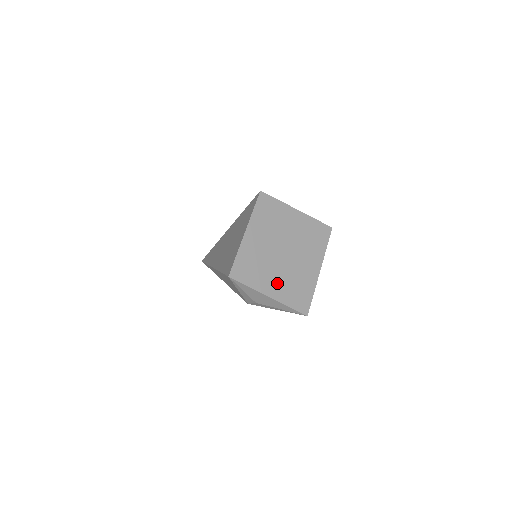
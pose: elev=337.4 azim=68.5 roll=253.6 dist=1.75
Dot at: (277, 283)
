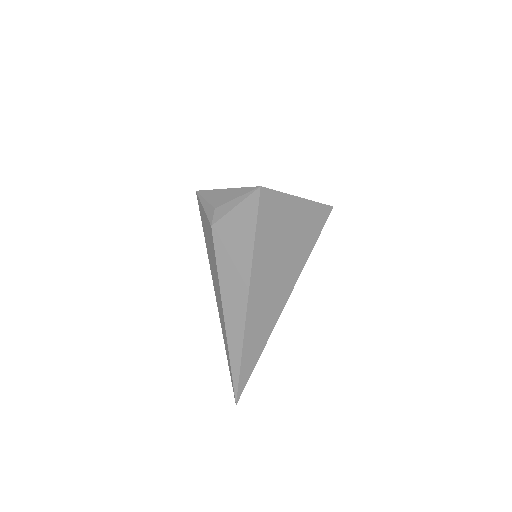
Dot at: occluded
